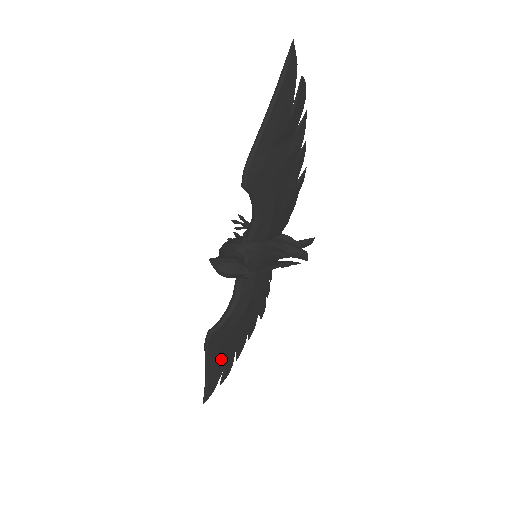
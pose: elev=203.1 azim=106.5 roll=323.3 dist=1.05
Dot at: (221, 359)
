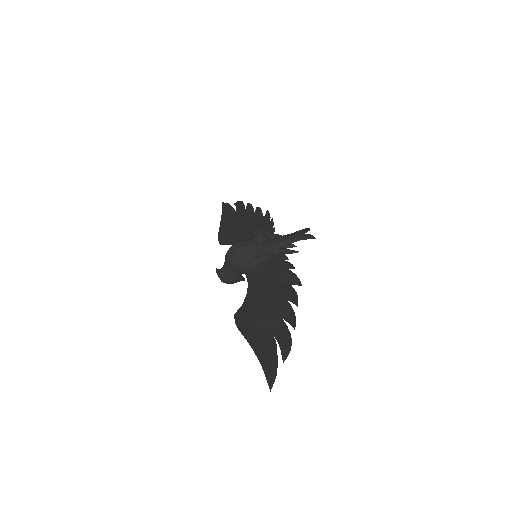
Dot at: occluded
